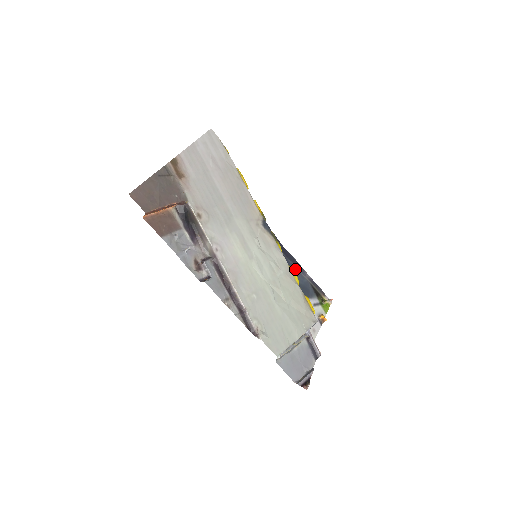
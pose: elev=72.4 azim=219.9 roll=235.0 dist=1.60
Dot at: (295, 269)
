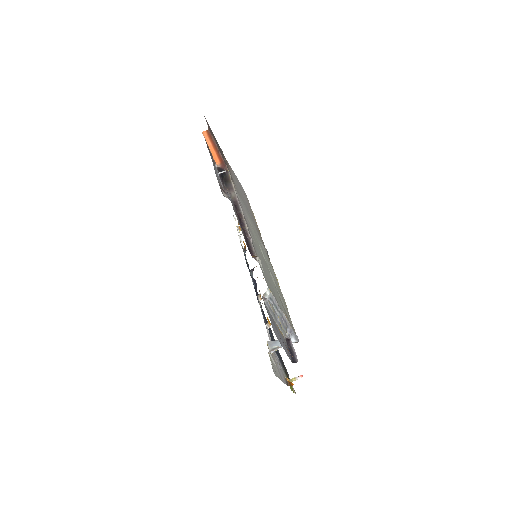
Dot at: (270, 330)
